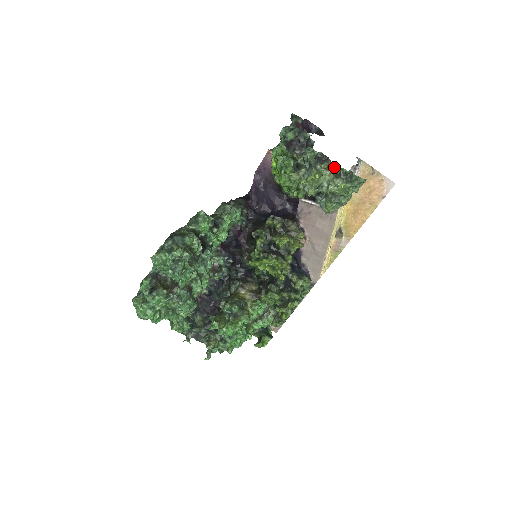
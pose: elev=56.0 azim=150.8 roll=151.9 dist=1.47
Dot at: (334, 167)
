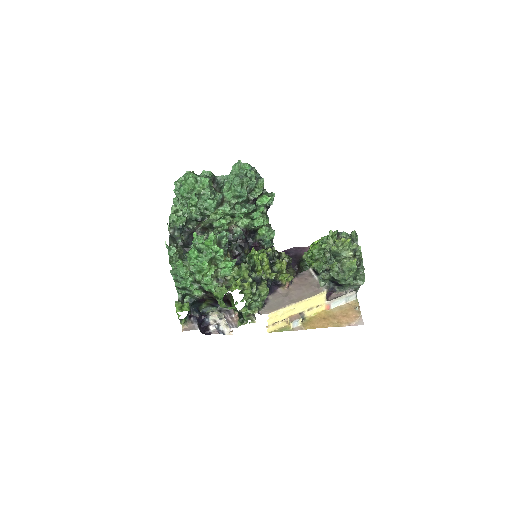
Dot at: (357, 255)
